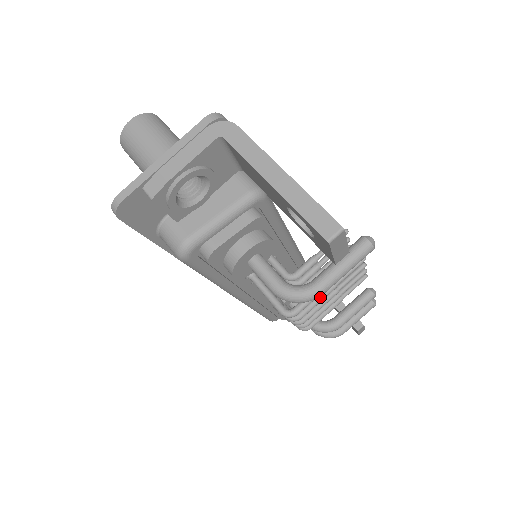
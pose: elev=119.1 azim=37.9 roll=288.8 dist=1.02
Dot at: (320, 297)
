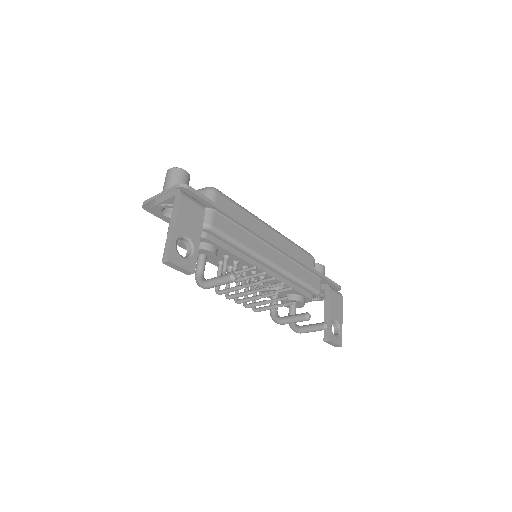
Dot at: (240, 294)
